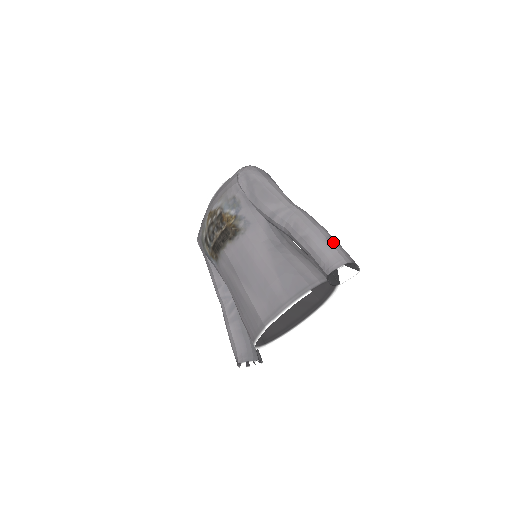
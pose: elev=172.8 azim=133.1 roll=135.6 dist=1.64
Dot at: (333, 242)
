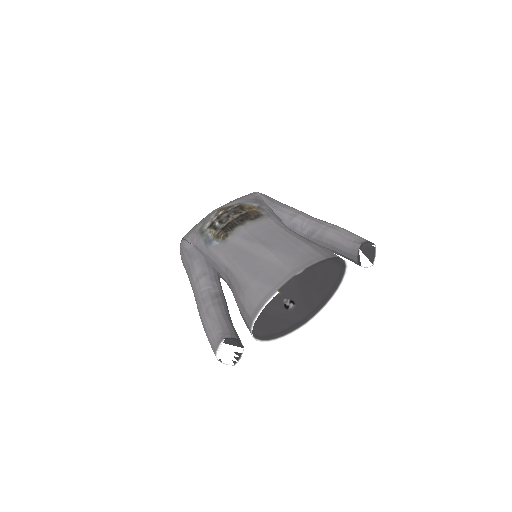
Dot at: occluded
